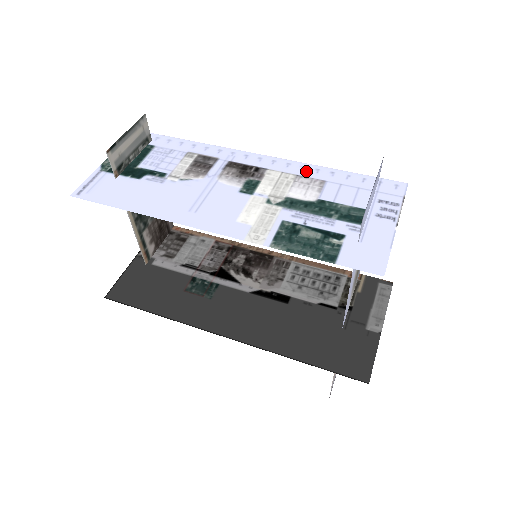
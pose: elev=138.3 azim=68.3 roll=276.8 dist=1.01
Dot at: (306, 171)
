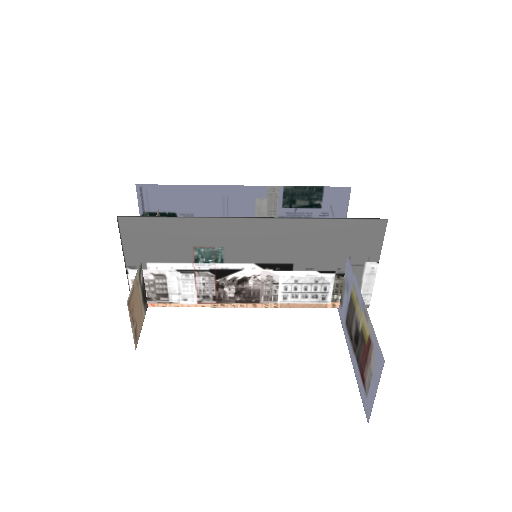
Dot at: occluded
